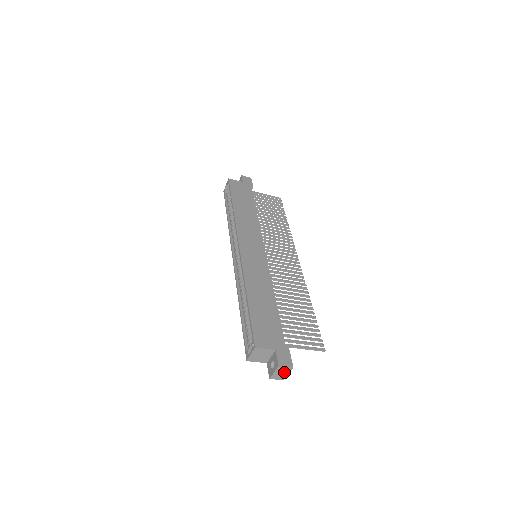
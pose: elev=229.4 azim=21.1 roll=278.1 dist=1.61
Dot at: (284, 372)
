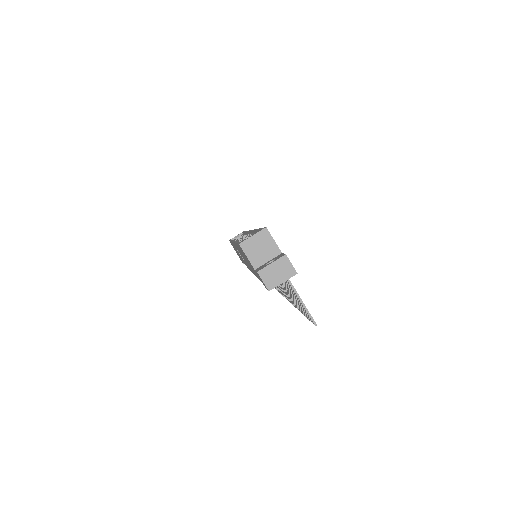
Dot at: (281, 274)
